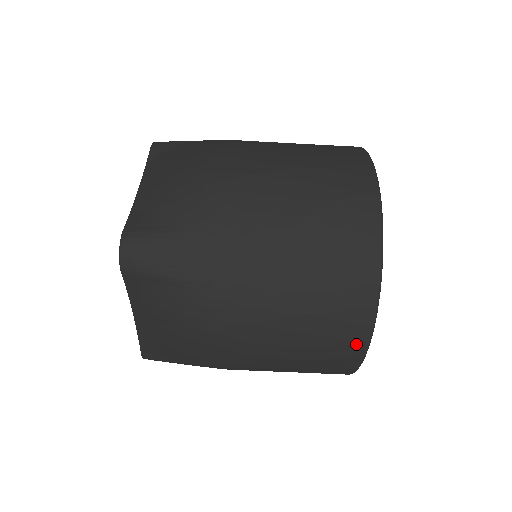
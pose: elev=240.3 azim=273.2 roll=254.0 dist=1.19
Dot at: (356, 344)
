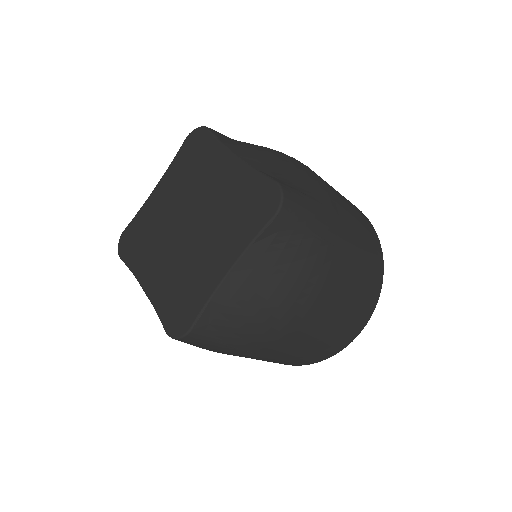
Dot at: occluded
